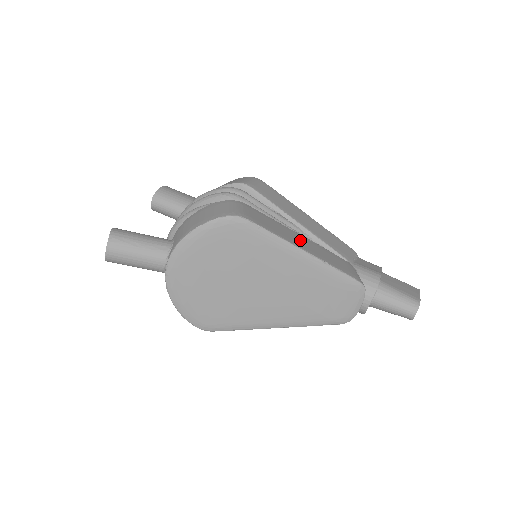
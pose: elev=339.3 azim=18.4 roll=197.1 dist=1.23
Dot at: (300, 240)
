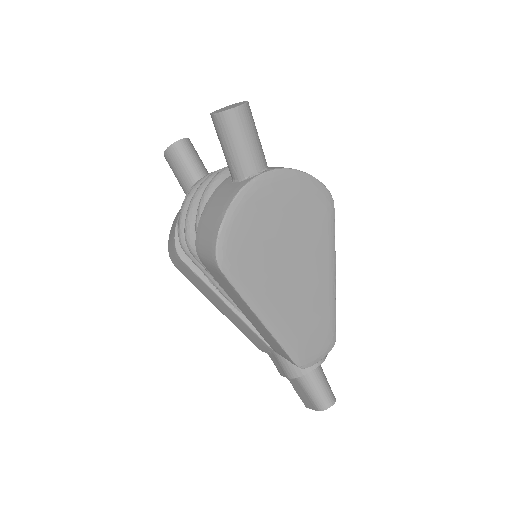
Dot at: occluded
